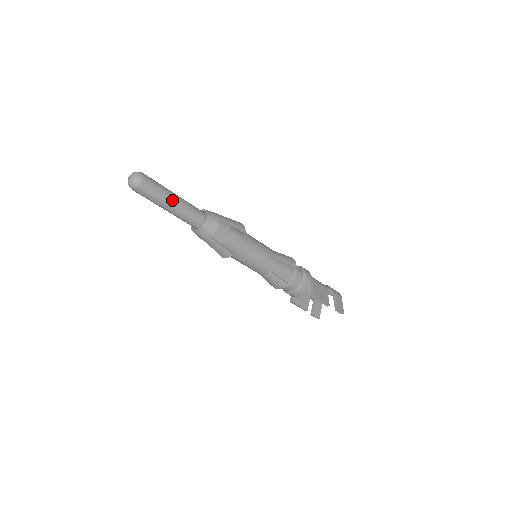
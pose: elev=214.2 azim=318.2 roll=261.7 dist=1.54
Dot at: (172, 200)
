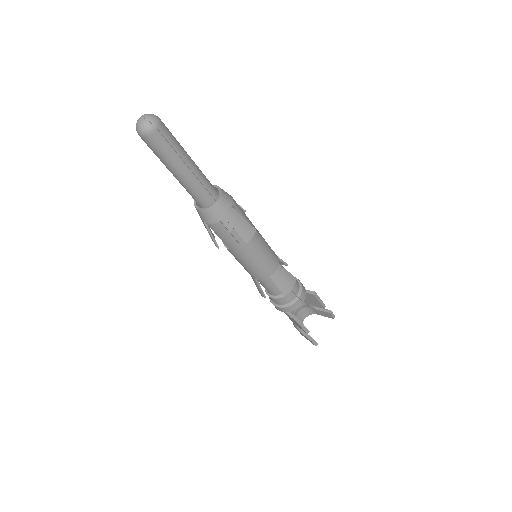
Dot at: occluded
